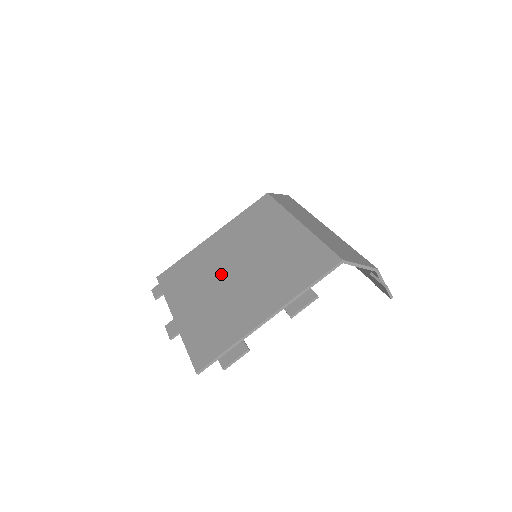
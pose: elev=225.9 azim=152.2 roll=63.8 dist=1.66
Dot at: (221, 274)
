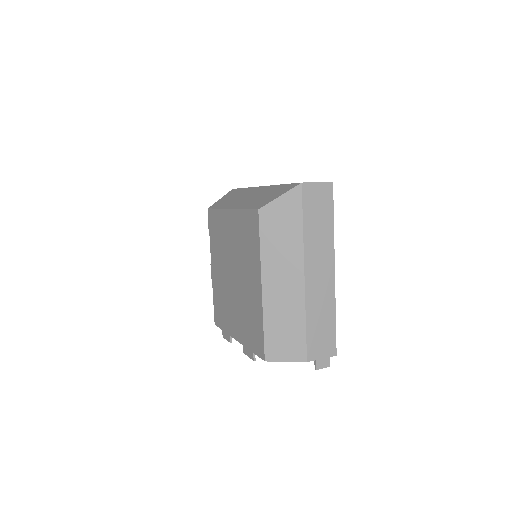
Dot at: (228, 266)
